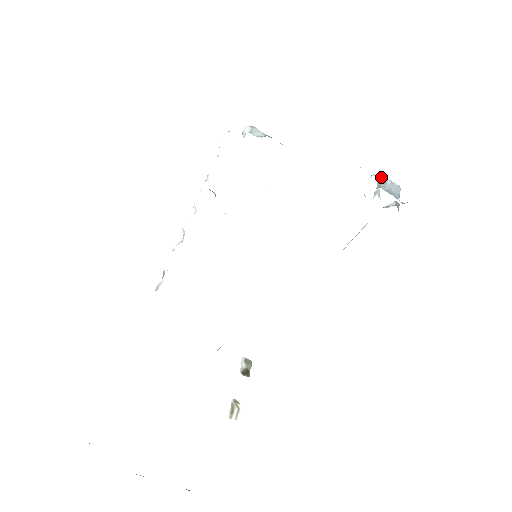
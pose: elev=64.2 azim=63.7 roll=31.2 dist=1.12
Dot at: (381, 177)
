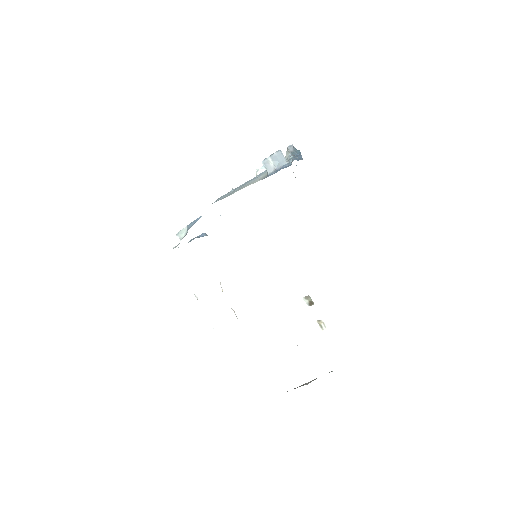
Dot at: occluded
